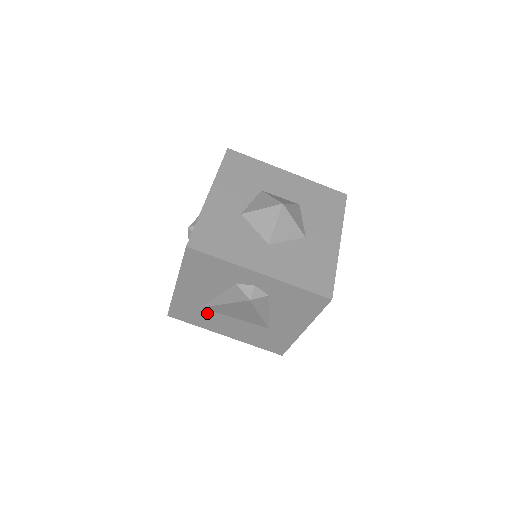
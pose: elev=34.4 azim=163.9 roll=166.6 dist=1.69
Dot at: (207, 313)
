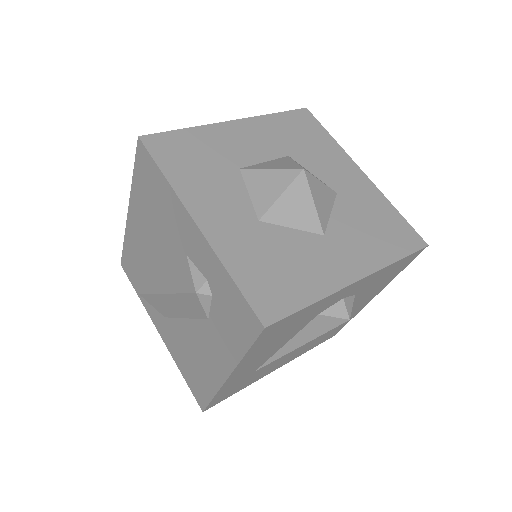
Dot at: (261, 369)
